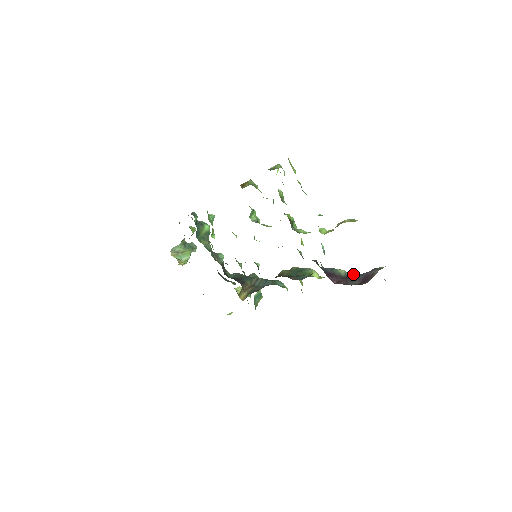
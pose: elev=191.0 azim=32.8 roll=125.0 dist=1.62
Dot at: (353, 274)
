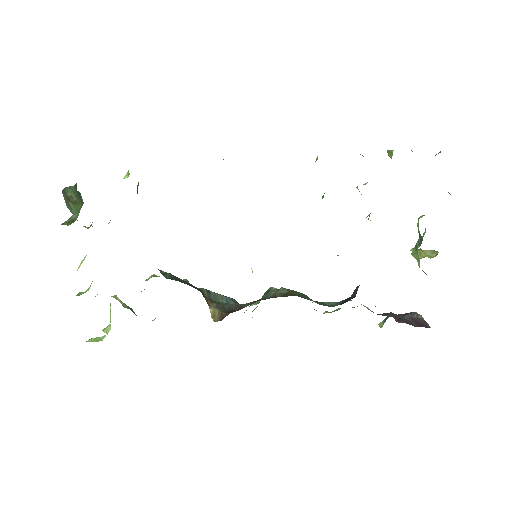
Dot at: (394, 314)
